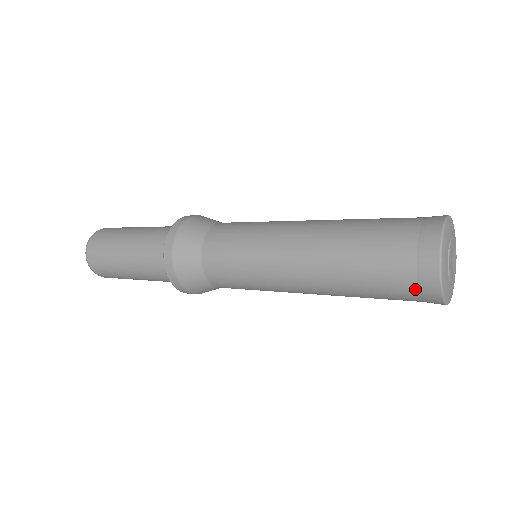
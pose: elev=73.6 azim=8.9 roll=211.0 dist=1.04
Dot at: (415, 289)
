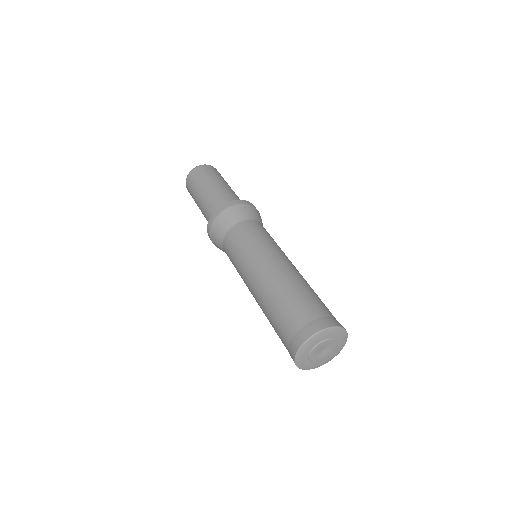
Dot at: (288, 350)
